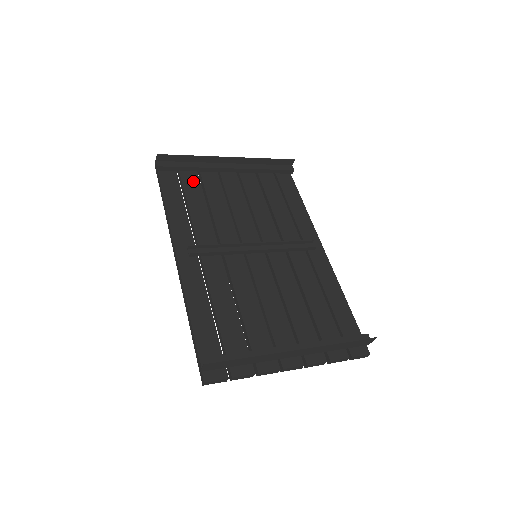
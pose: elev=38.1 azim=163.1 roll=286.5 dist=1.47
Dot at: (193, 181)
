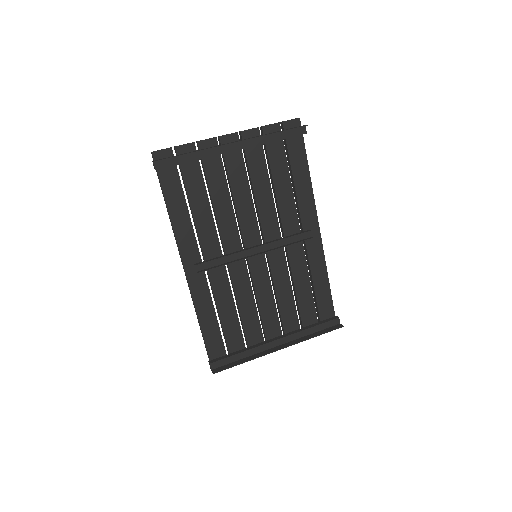
Dot at: (195, 174)
